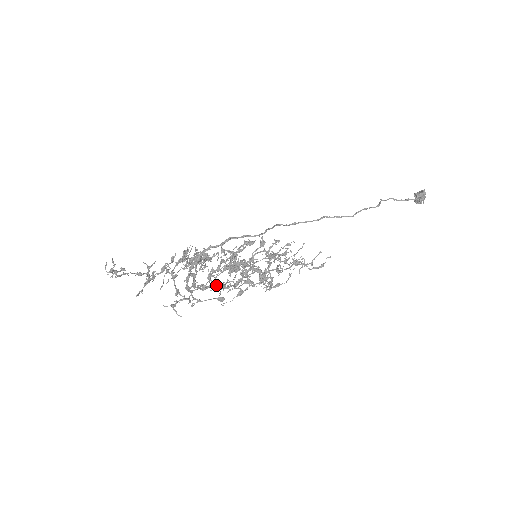
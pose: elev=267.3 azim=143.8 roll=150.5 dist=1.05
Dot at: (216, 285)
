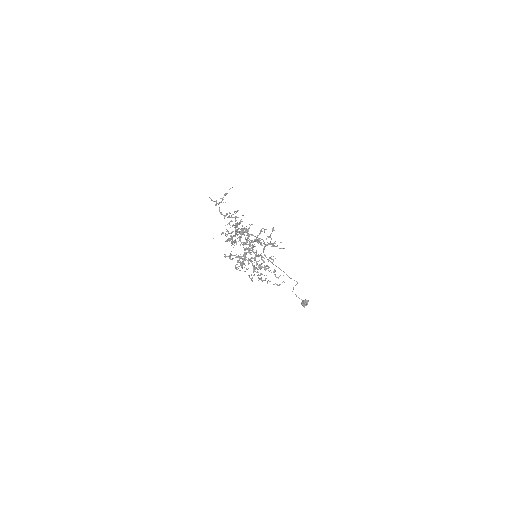
Dot at: occluded
